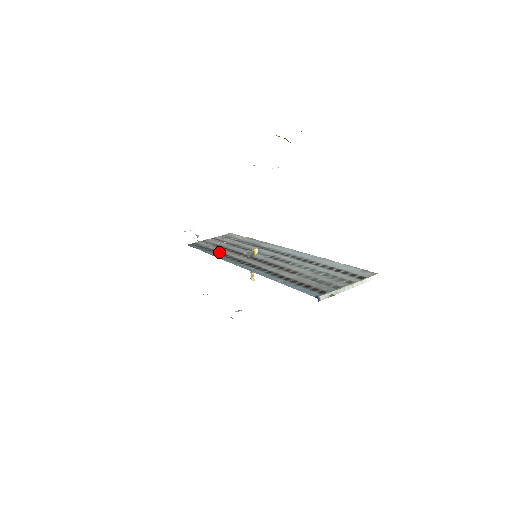
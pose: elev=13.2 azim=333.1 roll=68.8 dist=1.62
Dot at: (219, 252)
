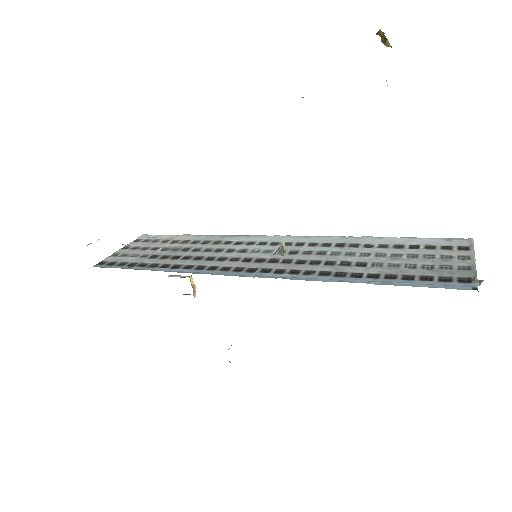
Dot at: (177, 265)
